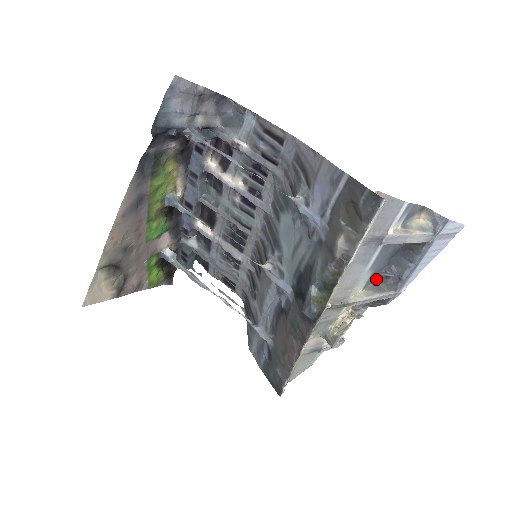
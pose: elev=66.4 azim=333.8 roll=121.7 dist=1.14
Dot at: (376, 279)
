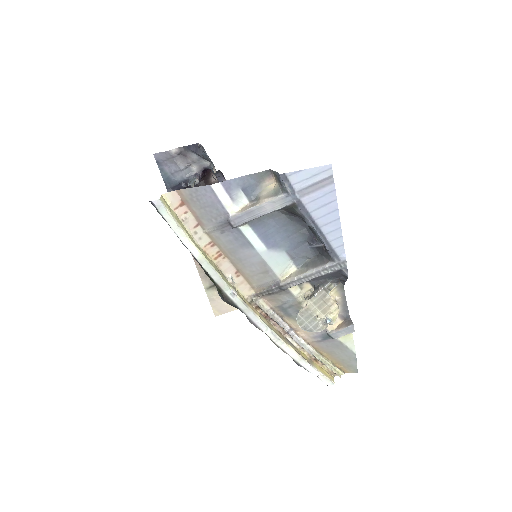
Dot at: (309, 253)
